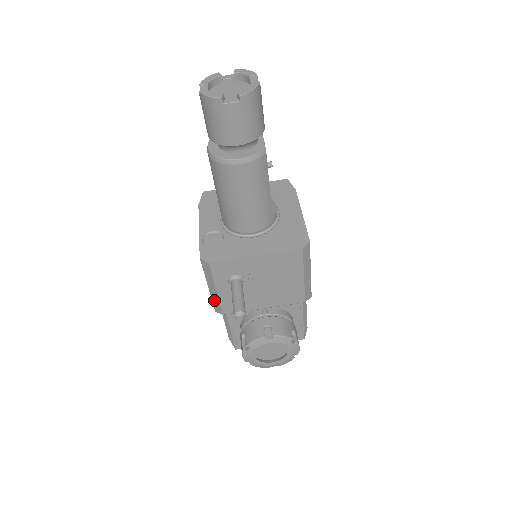
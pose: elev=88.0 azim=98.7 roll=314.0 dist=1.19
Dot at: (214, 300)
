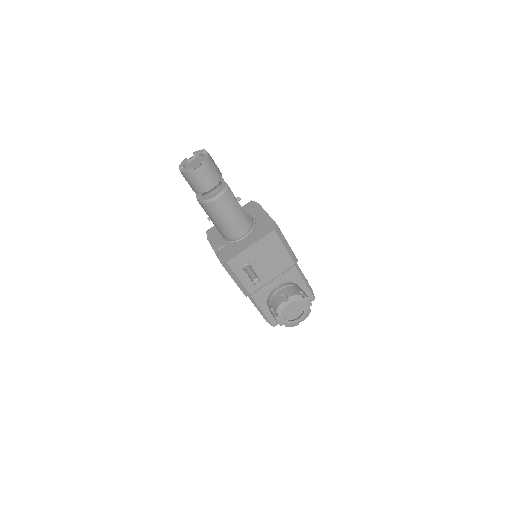
Dot at: (241, 288)
